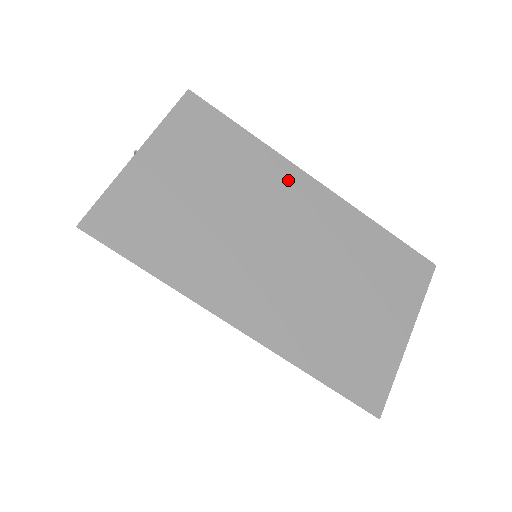
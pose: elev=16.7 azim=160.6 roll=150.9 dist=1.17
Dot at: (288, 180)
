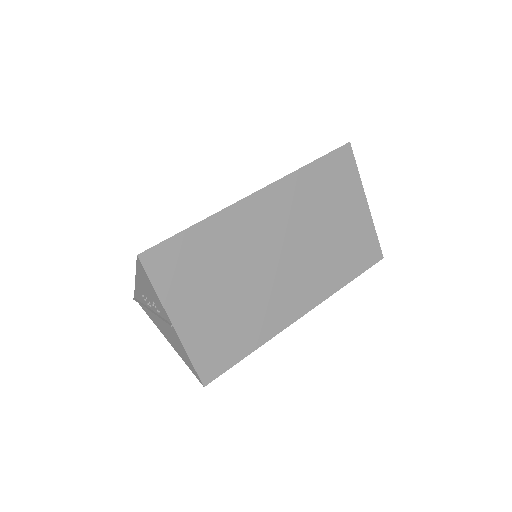
Dot at: (244, 217)
